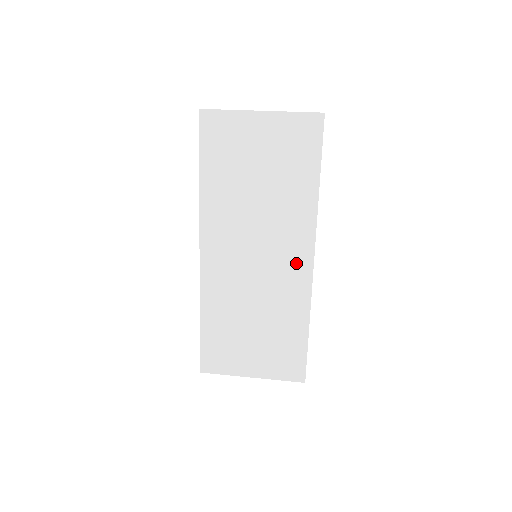
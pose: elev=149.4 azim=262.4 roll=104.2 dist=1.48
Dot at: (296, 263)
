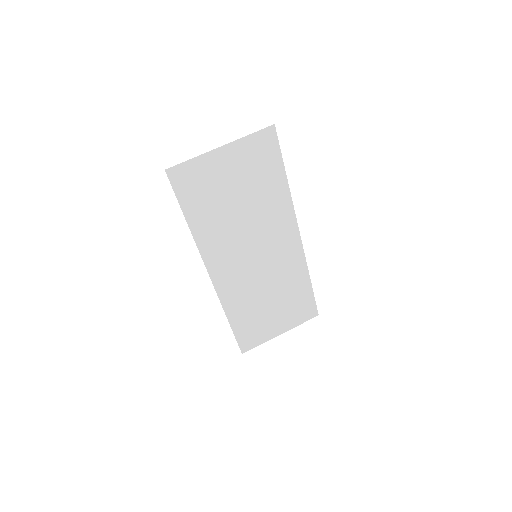
Dot at: (288, 244)
